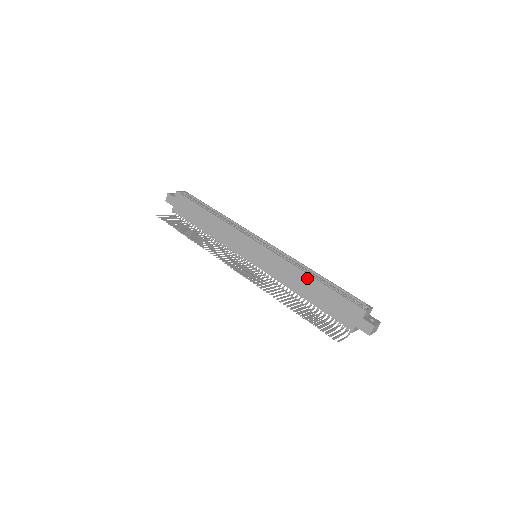
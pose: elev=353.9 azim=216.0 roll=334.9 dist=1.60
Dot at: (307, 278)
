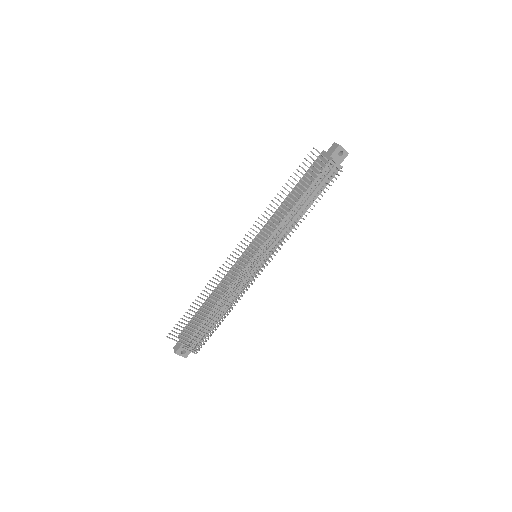
Dot at: occluded
